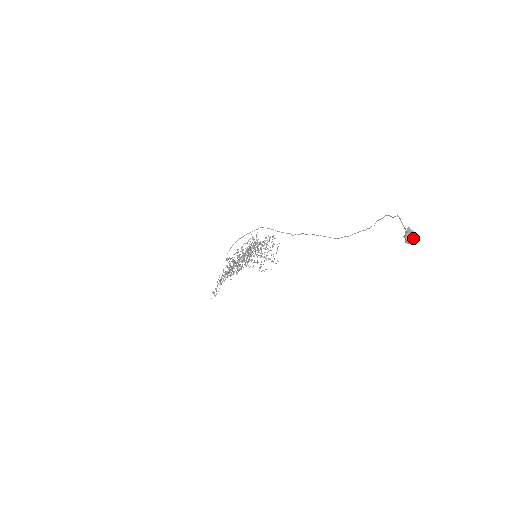
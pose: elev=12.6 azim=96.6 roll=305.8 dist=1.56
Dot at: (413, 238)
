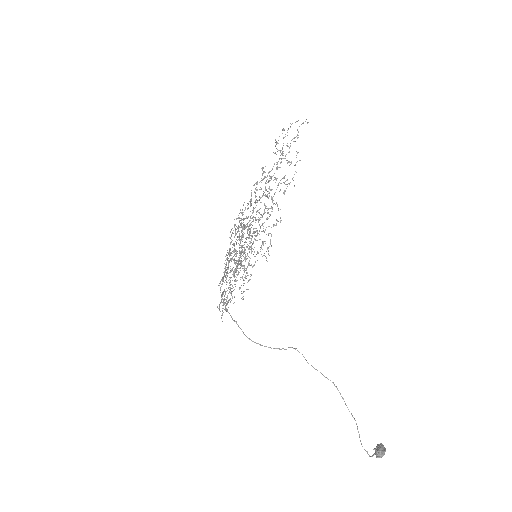
Dot at: (383, 452)
